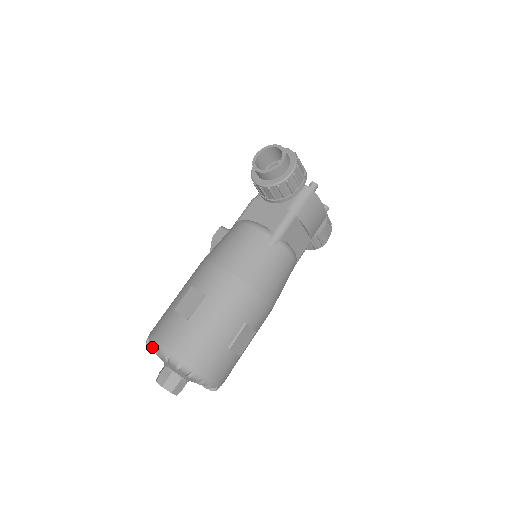
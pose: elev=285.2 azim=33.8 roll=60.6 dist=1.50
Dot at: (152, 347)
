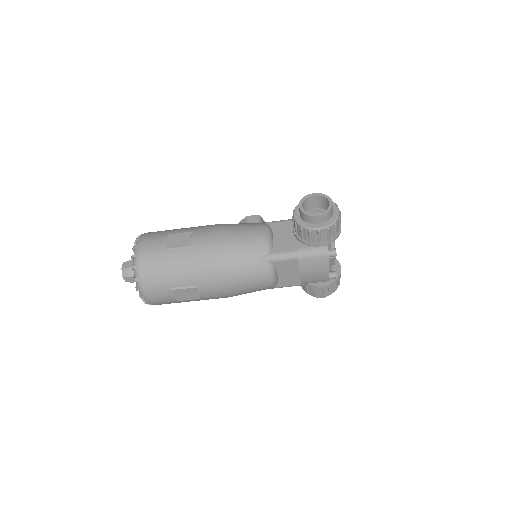
Dot at: (137, 241)
